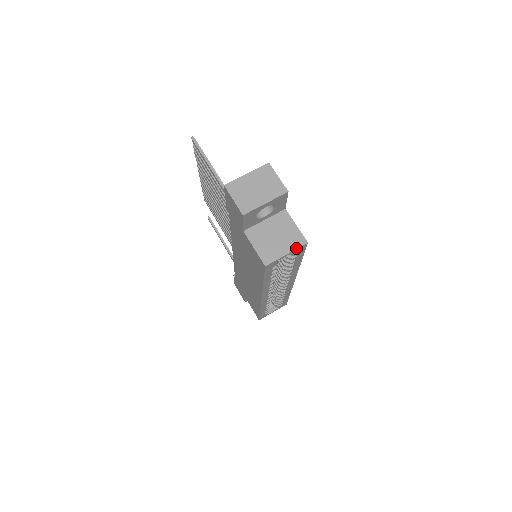
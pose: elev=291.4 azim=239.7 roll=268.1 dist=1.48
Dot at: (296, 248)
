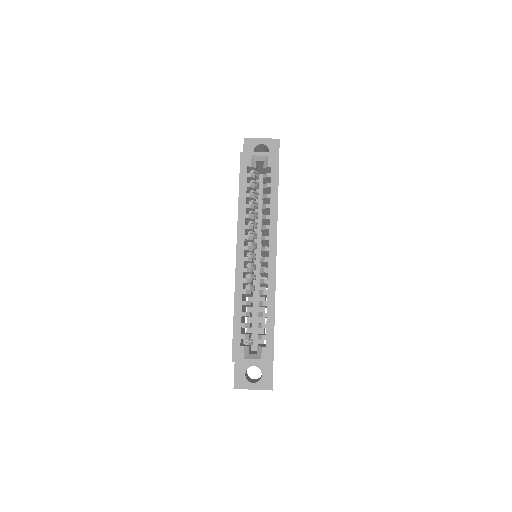
Dot at: (269, 153)
